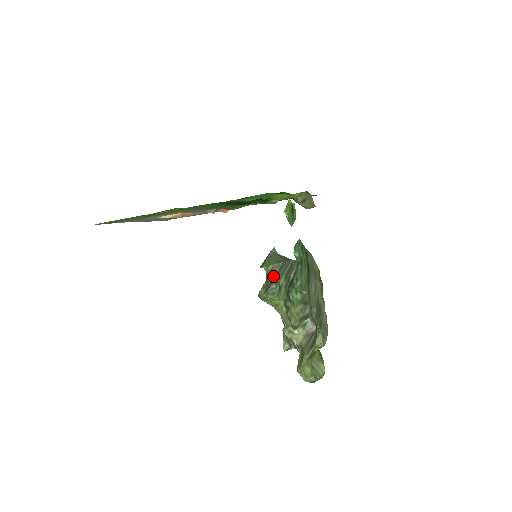
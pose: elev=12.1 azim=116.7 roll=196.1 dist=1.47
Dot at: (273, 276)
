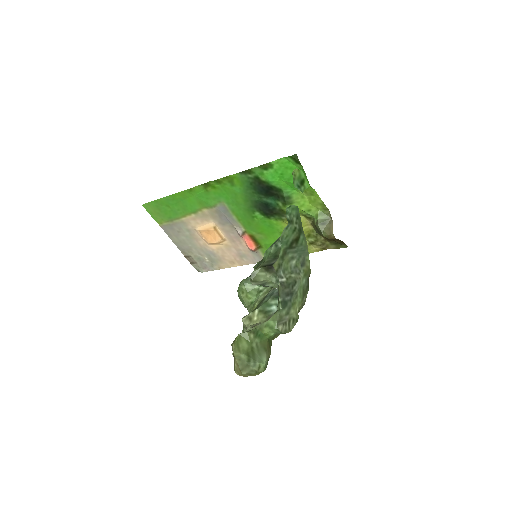
Dot at: occluded
